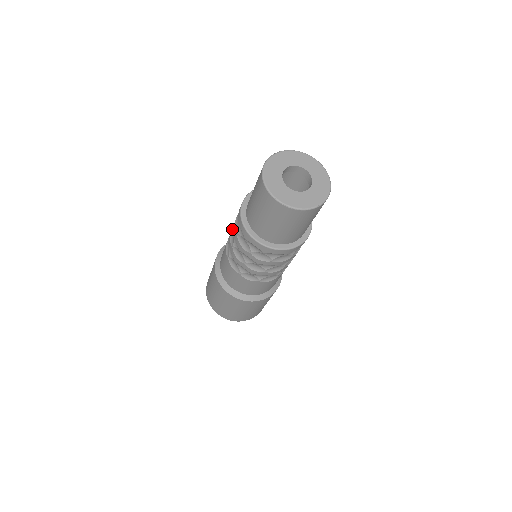
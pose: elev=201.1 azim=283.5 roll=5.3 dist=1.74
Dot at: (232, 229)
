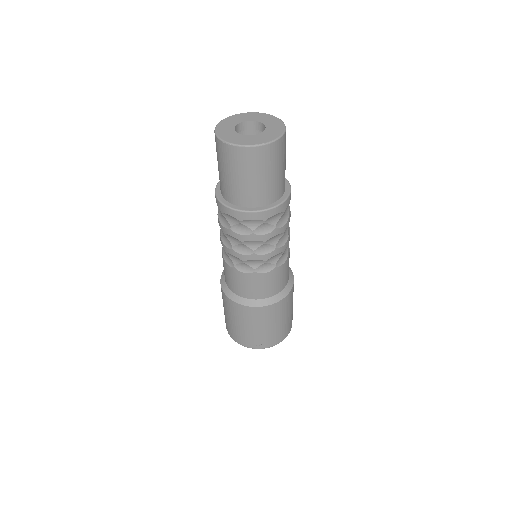
Dot at: occluded
